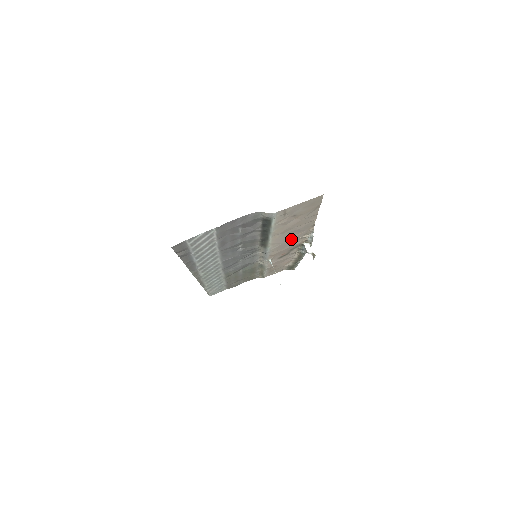
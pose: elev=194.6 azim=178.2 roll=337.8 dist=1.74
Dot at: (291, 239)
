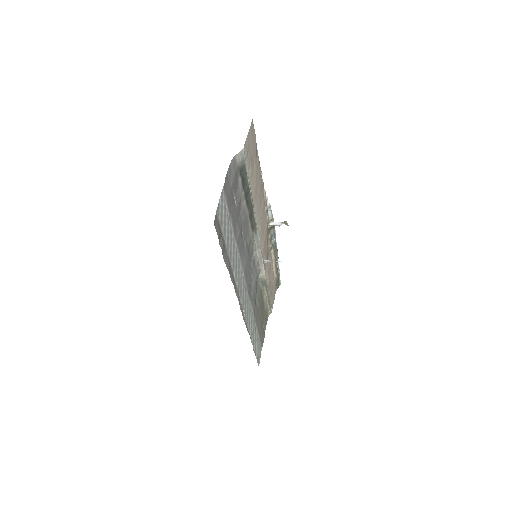
Dot at: (262, 214)
